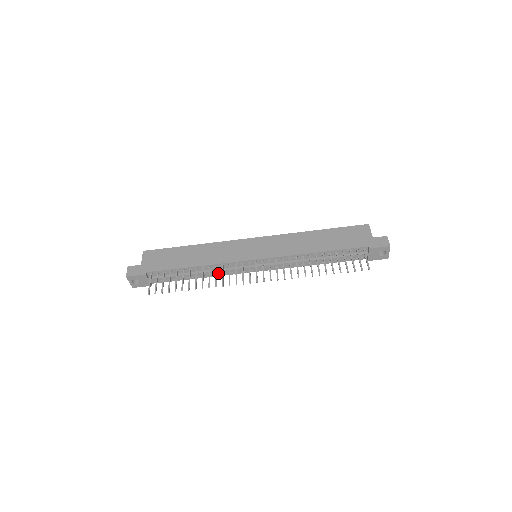
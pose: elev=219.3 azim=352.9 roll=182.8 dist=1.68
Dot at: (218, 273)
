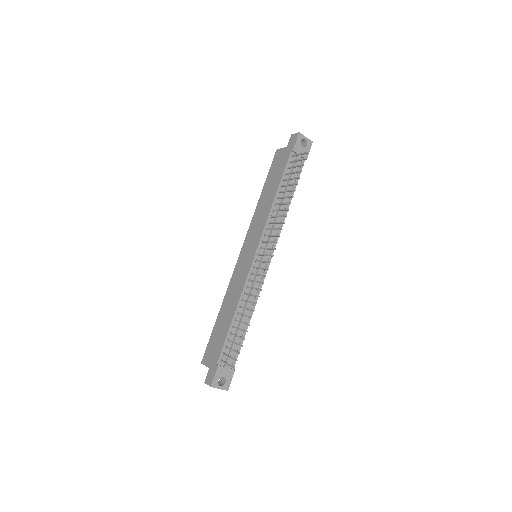
Dot at: (254, 298)
